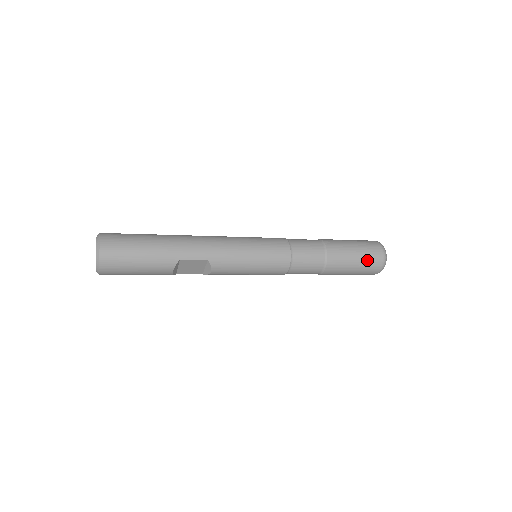
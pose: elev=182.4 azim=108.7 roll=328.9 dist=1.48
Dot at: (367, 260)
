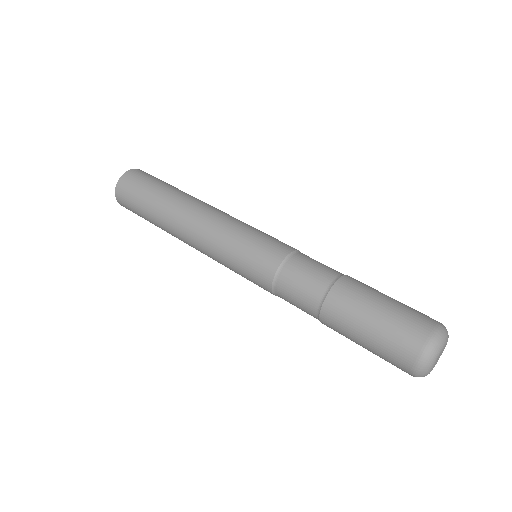
Dot at: (382, 358)
